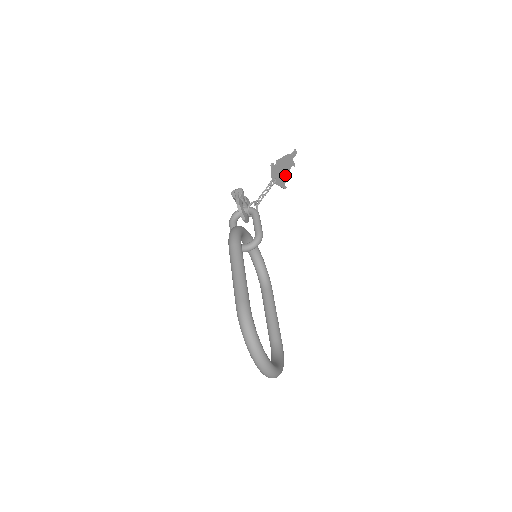
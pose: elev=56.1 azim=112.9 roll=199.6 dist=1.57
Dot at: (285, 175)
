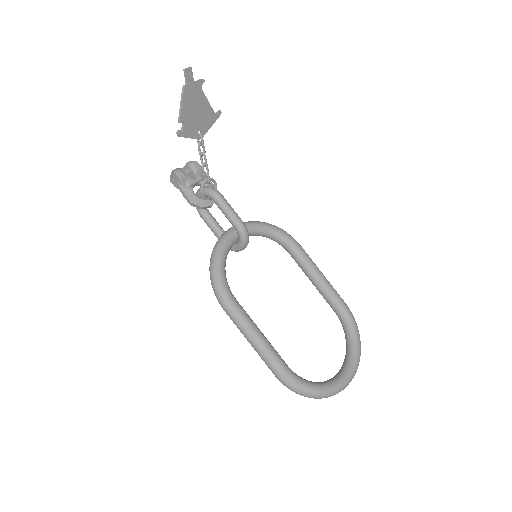
Dot at: (205, 108)
